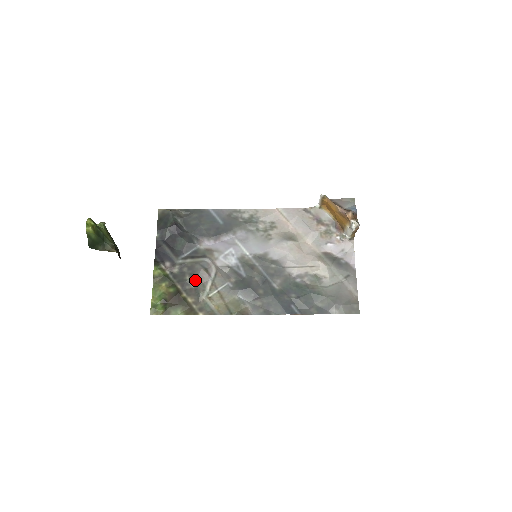
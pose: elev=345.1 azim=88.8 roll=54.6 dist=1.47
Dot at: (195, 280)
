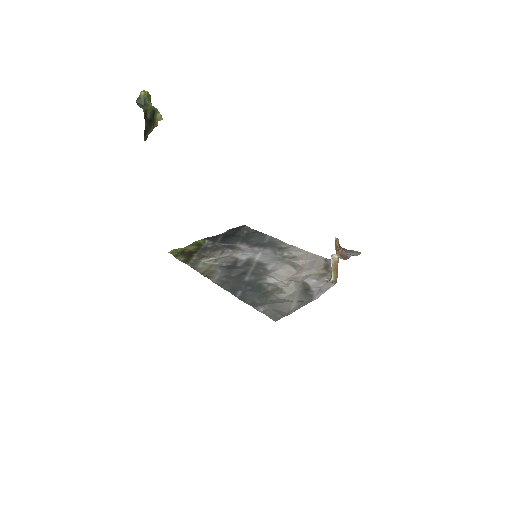
Dot at: (211, 253)
